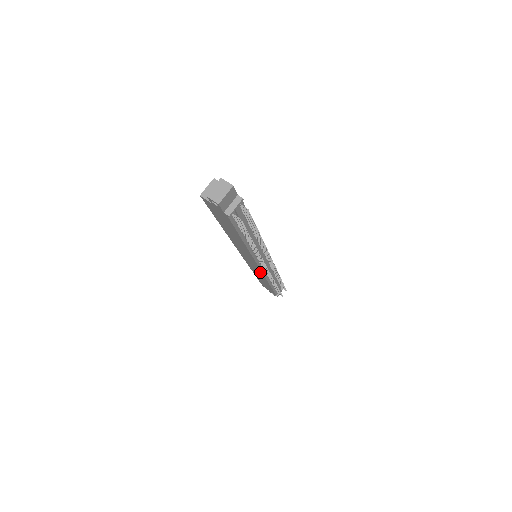
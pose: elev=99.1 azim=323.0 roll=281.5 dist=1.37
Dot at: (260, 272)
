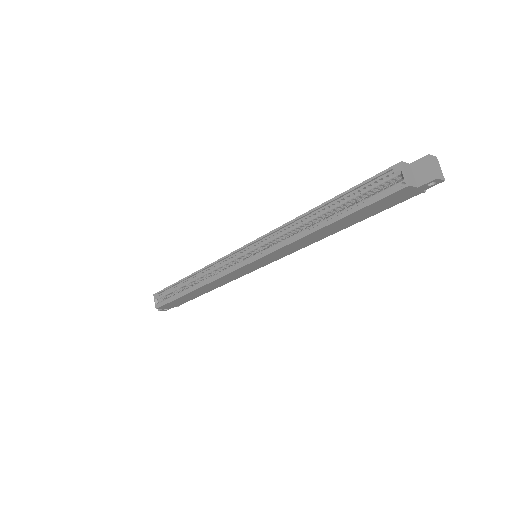
Dot at: (242, 275)
